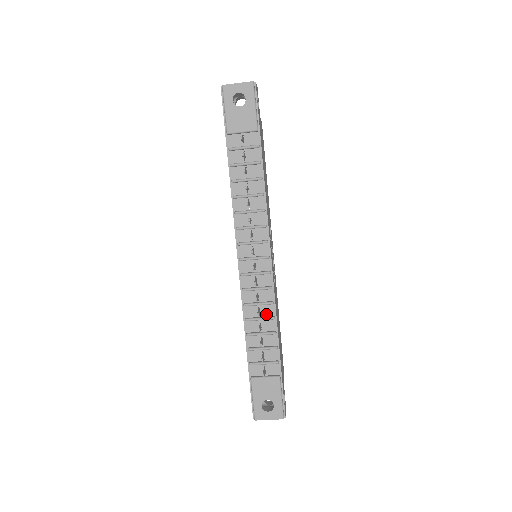
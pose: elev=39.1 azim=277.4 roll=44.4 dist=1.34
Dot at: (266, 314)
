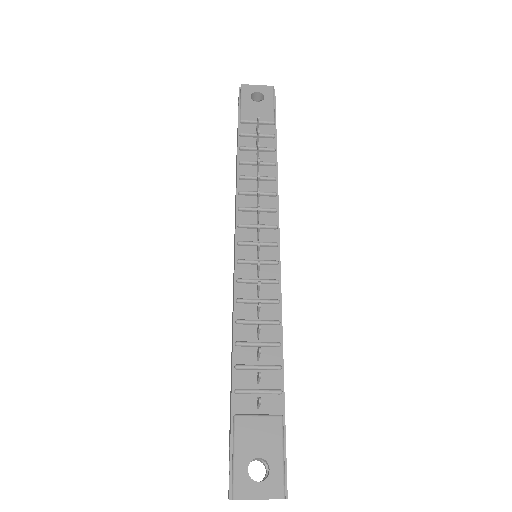
Dot at: (267, 317)
